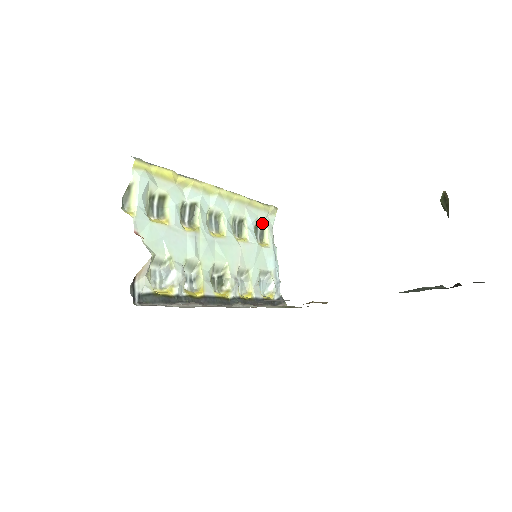
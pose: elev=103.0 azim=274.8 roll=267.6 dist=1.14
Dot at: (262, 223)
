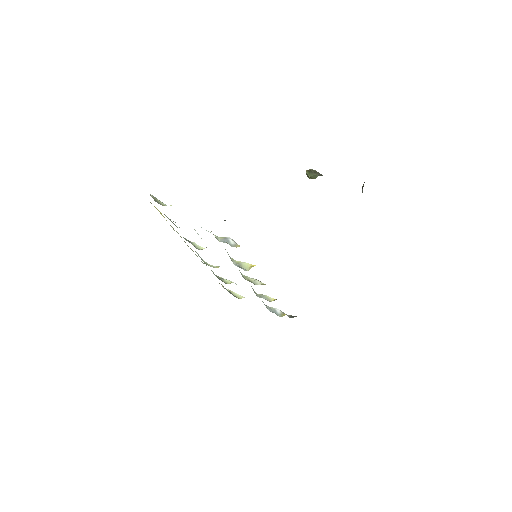
Dot at: occluded
